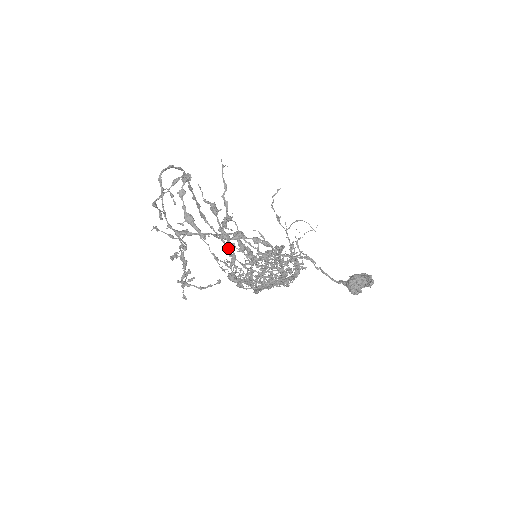
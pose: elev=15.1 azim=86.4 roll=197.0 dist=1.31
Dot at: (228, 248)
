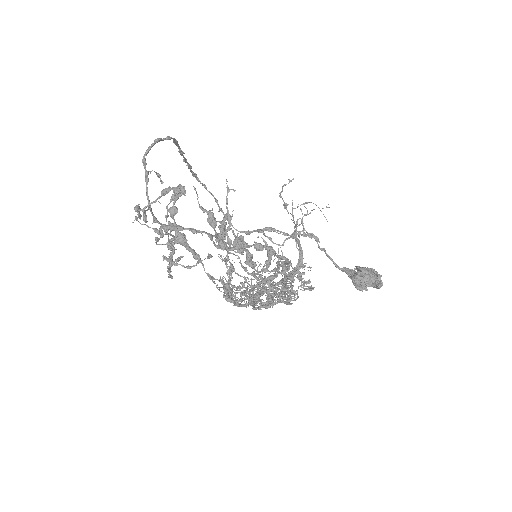
Dot at: occluded
